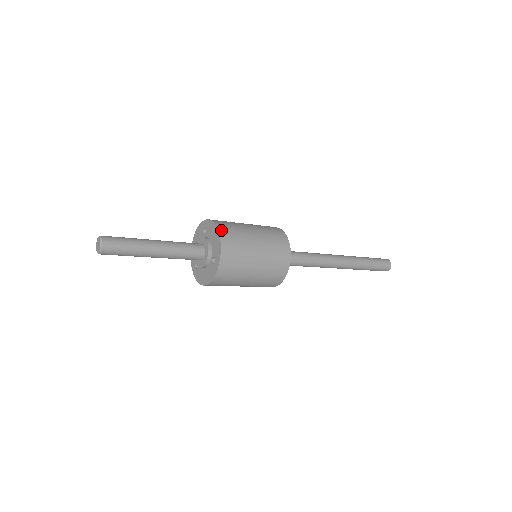
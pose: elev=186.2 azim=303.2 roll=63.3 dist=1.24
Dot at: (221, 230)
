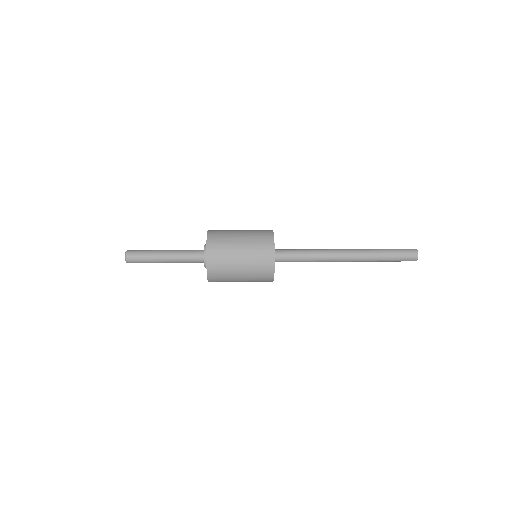
Dot at: (210, 232)
